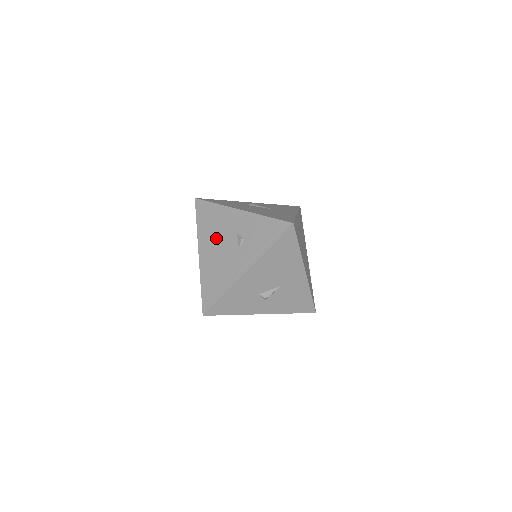
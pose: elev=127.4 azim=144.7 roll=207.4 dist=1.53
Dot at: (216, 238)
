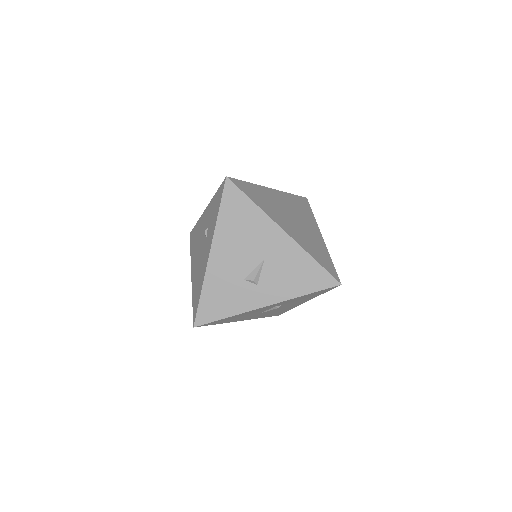
Dot at: (197, 249)
